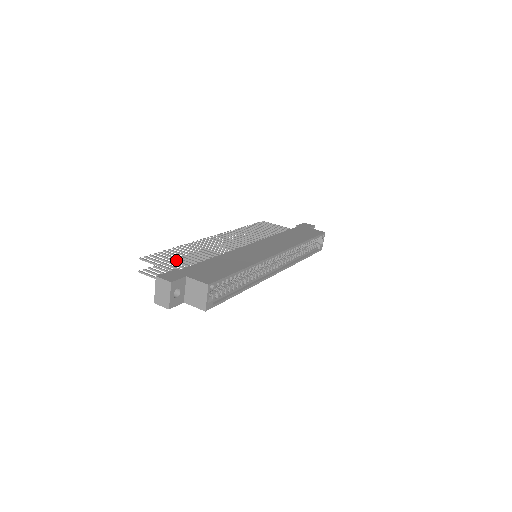
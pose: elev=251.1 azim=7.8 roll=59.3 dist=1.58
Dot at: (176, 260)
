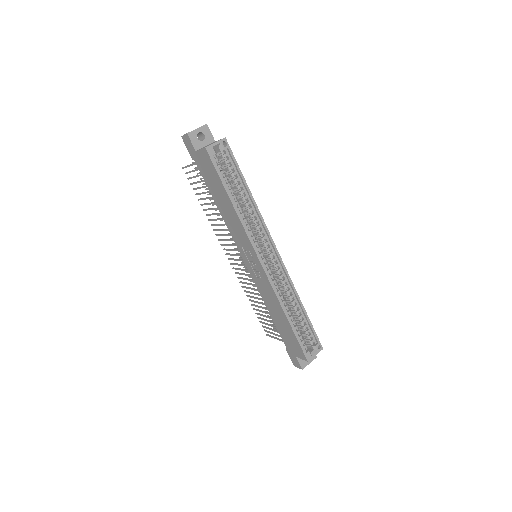
Dot at: occluded
